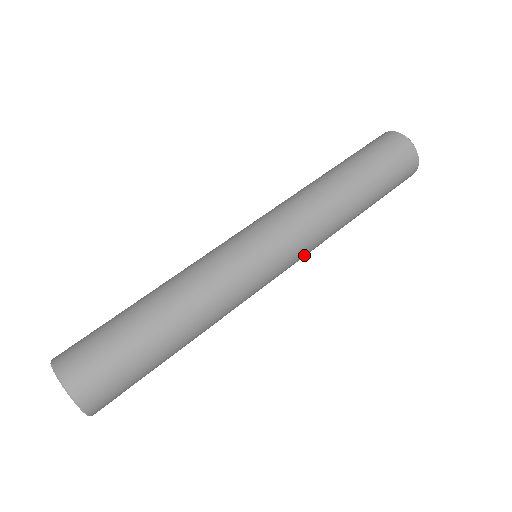
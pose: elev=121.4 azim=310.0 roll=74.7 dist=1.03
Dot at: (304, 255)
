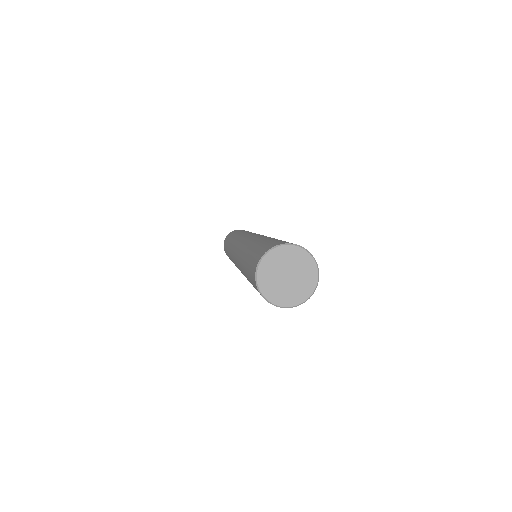
Dot at: occluded
